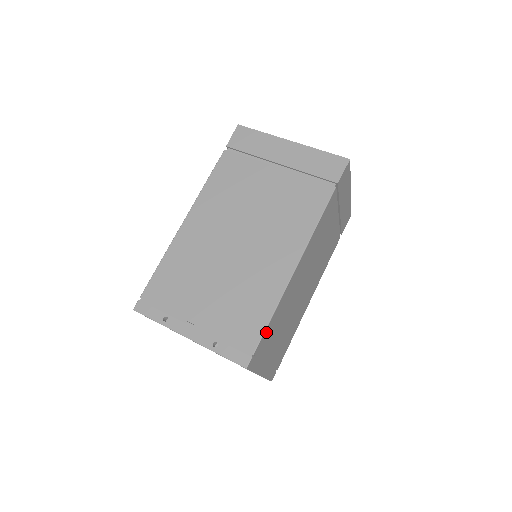
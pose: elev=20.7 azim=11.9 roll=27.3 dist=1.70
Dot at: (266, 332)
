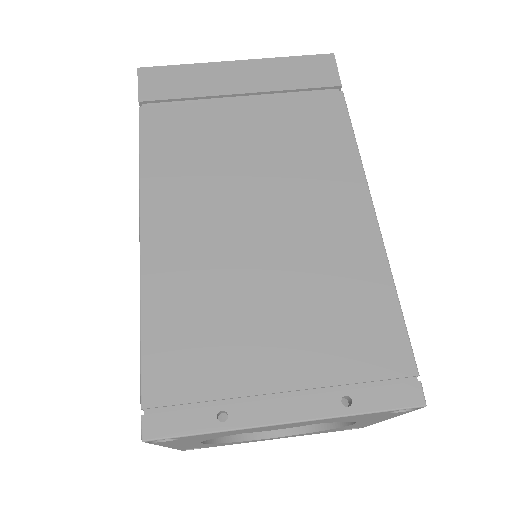
Dot at: occluded
